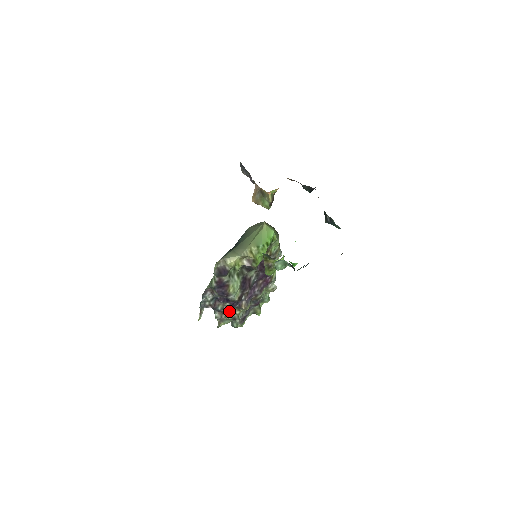
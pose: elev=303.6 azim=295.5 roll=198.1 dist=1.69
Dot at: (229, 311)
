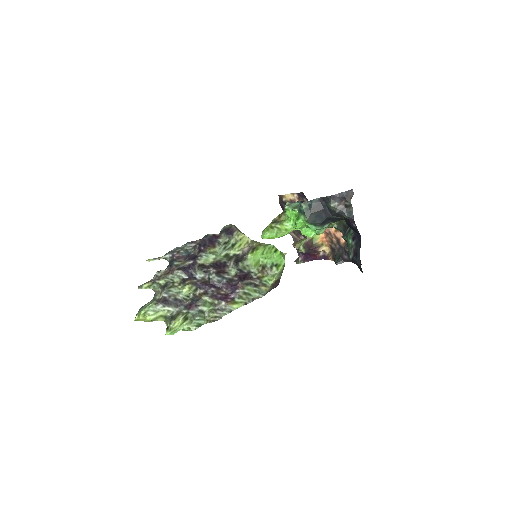
Dot at: (178, 270)
